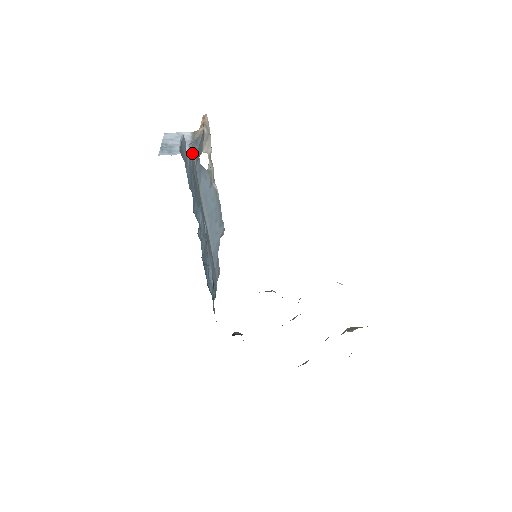
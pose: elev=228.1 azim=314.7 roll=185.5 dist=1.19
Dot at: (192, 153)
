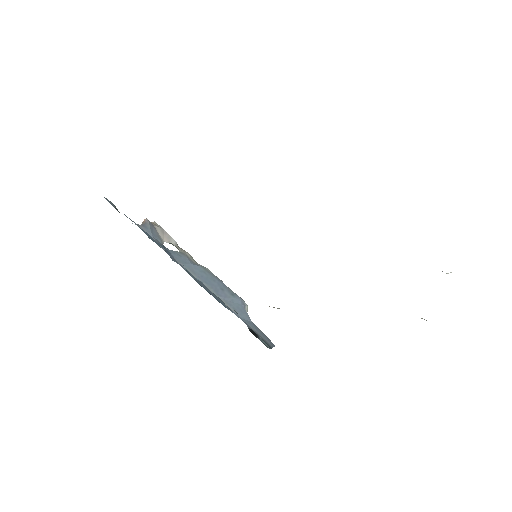
Dot at: occluded
